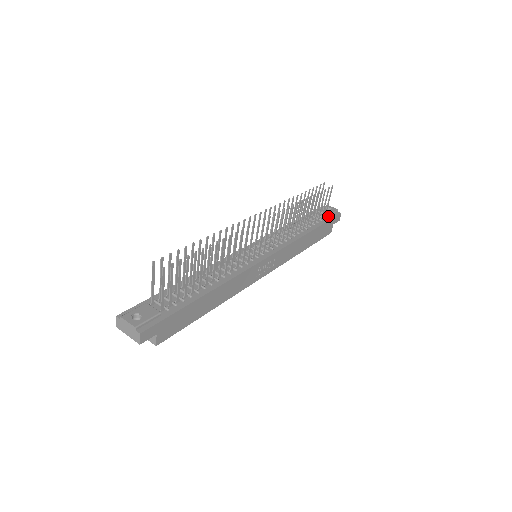
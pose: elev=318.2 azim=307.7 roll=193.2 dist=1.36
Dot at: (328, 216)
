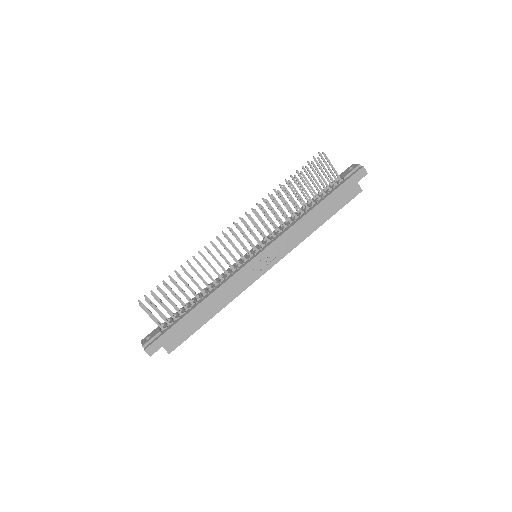
Dot at: (344, 179)
